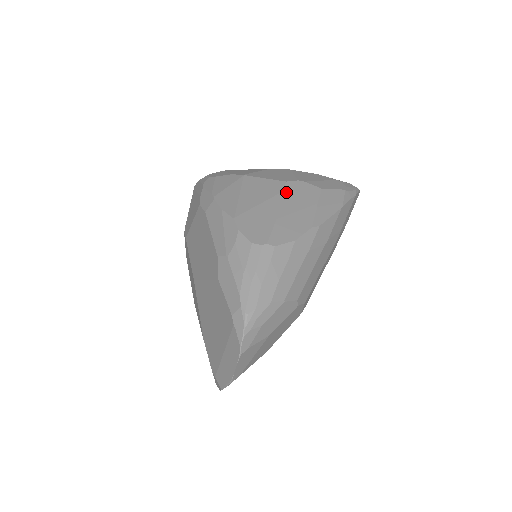
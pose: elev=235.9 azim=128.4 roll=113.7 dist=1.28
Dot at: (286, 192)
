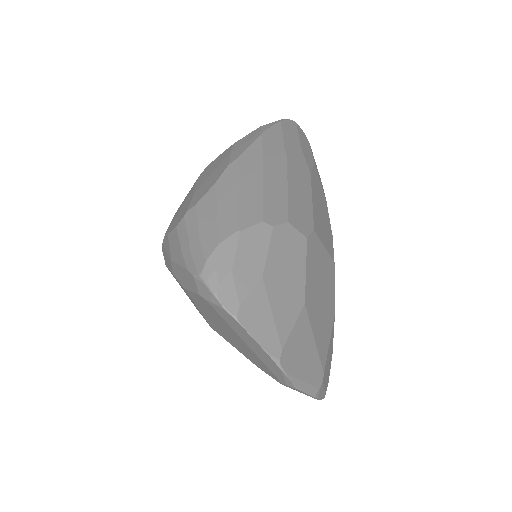
Dot at: (201, 176)
